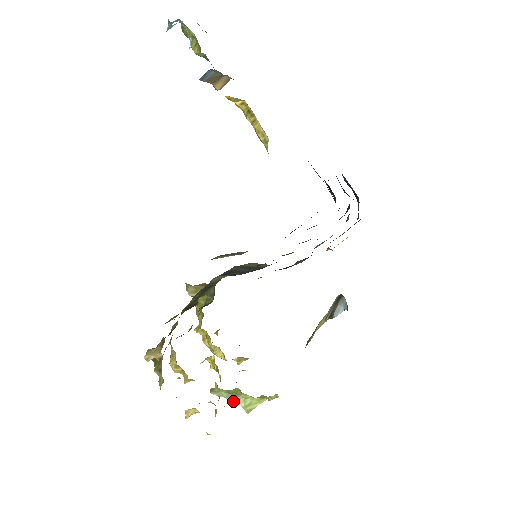
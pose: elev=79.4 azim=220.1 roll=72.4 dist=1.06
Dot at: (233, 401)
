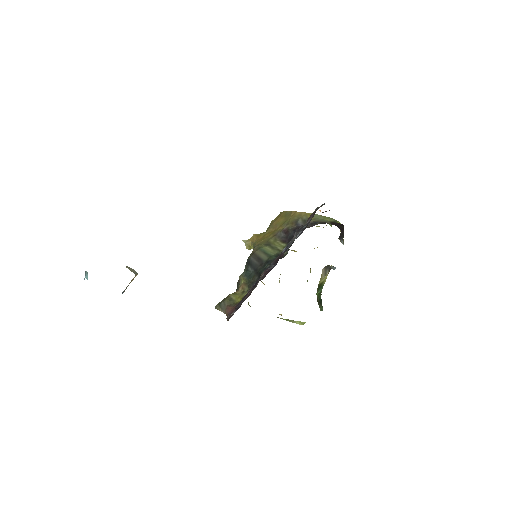
Dot at: occluded
